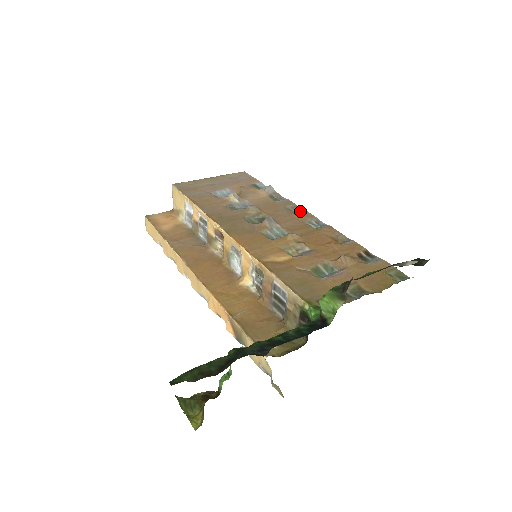
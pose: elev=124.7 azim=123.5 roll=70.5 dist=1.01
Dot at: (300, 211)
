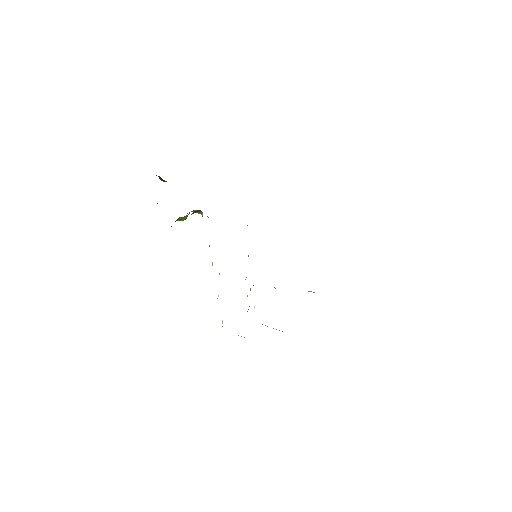
Dot at: occluded
